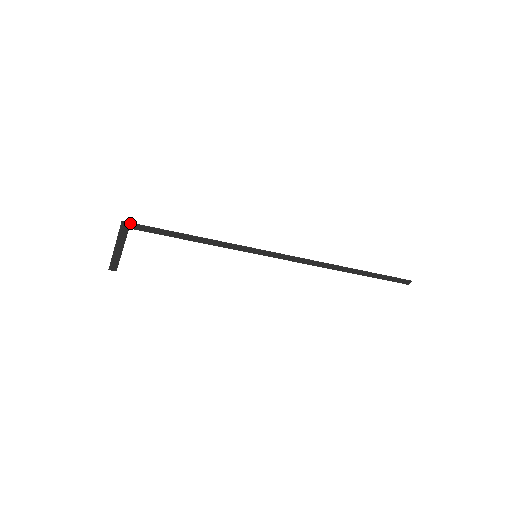
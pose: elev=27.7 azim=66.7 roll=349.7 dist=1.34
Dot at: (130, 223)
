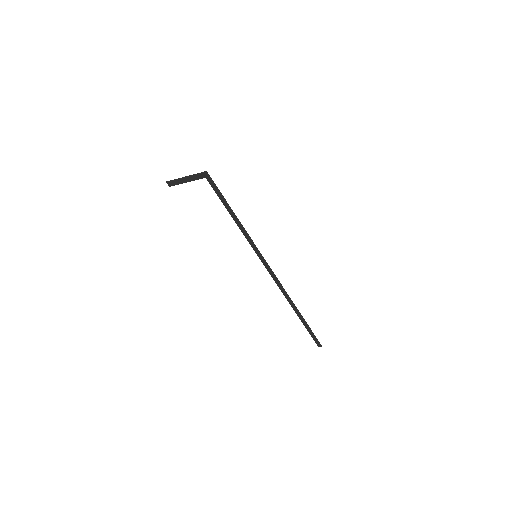
Dot at: occluded
